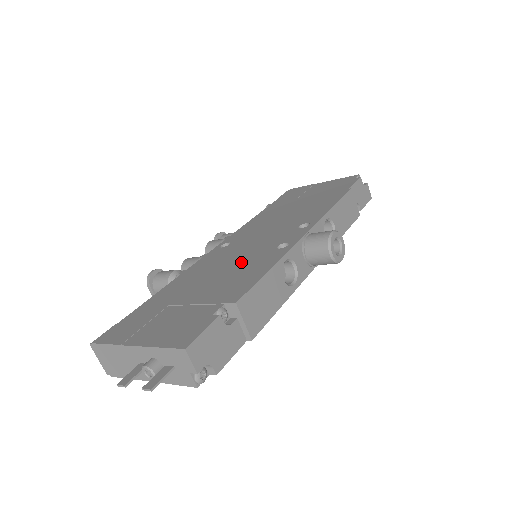
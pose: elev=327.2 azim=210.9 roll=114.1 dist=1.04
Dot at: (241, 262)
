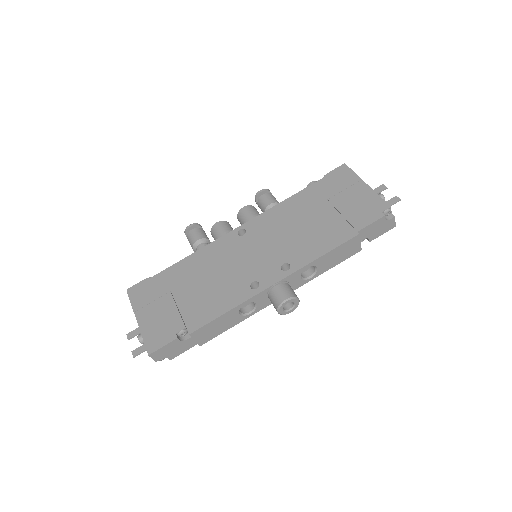
Dot at: (226, 279)
